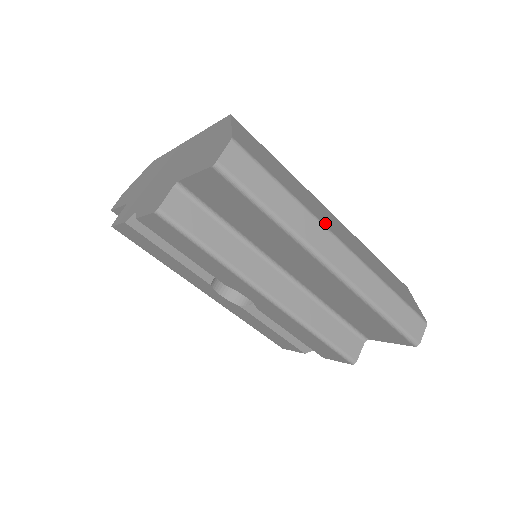
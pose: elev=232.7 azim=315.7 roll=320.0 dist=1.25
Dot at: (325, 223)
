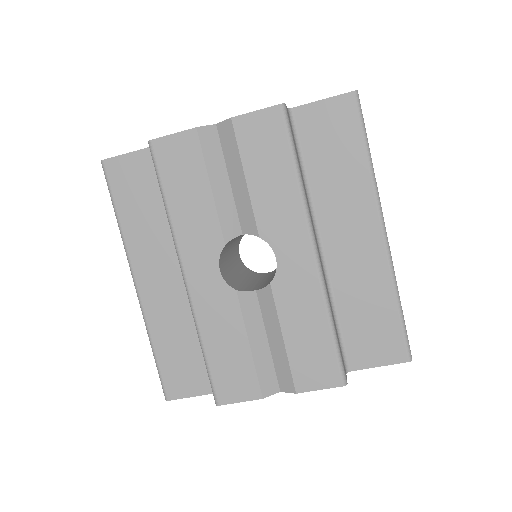
Dot at: occluded
